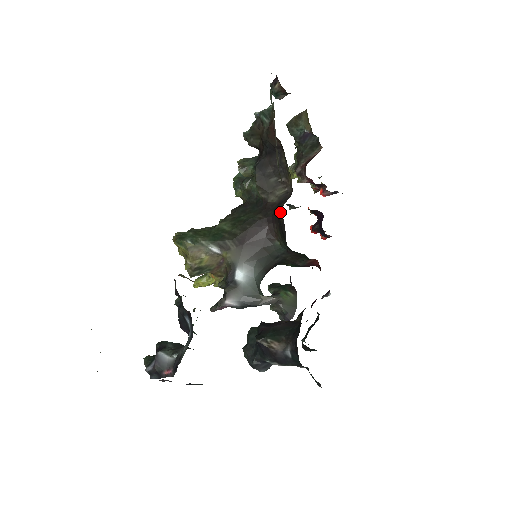
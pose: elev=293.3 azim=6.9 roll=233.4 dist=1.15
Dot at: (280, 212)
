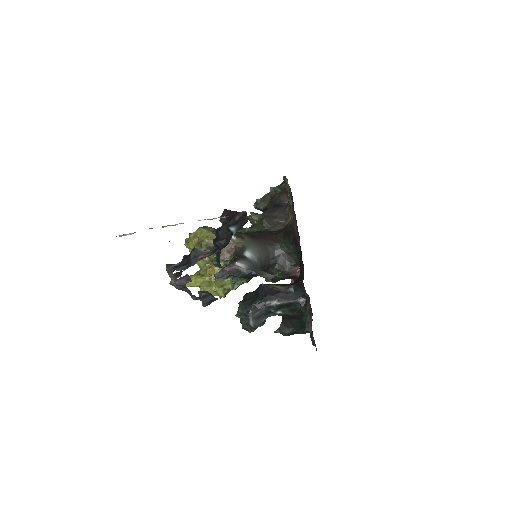
Dot at: (286, 225)
